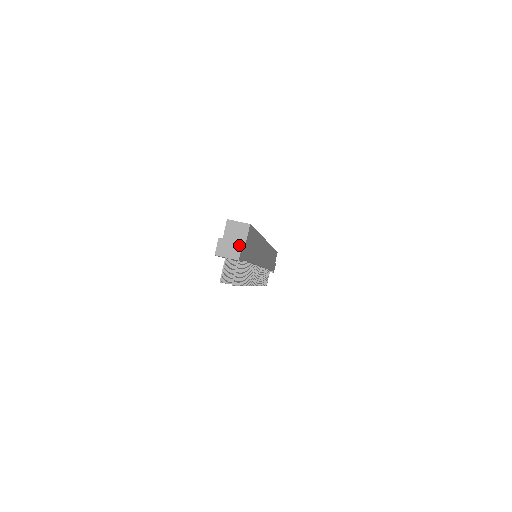
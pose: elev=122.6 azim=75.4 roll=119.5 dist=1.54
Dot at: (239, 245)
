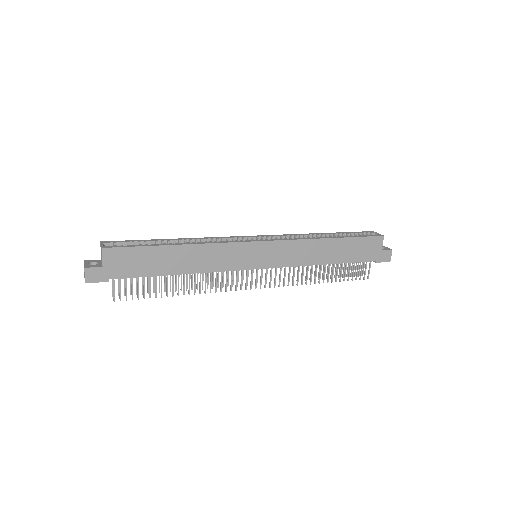
Dot at: (84, 270)
